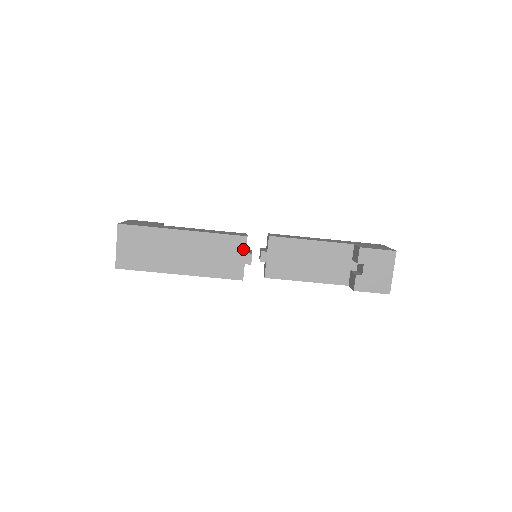
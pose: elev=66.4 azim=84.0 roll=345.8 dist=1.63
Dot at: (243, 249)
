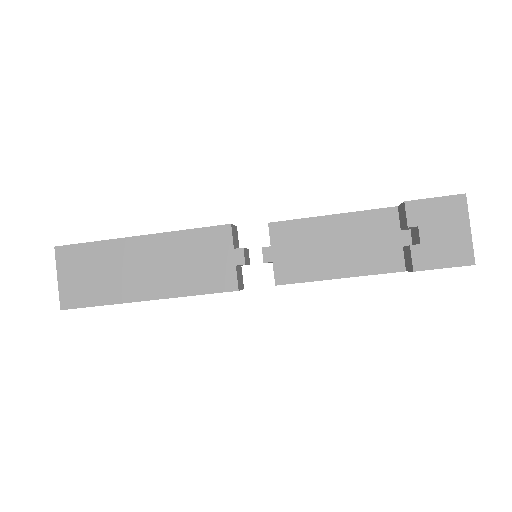
Dot at: (229, 244)
